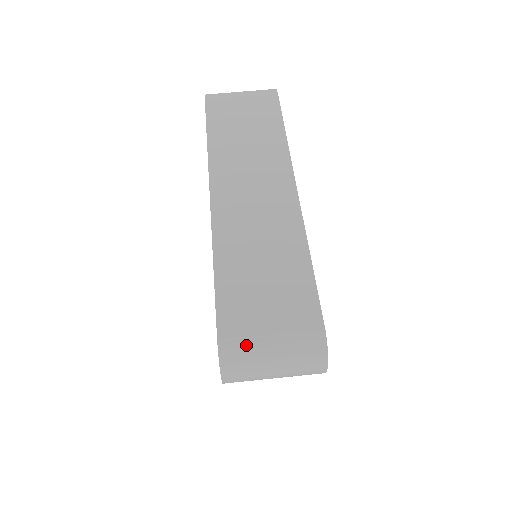
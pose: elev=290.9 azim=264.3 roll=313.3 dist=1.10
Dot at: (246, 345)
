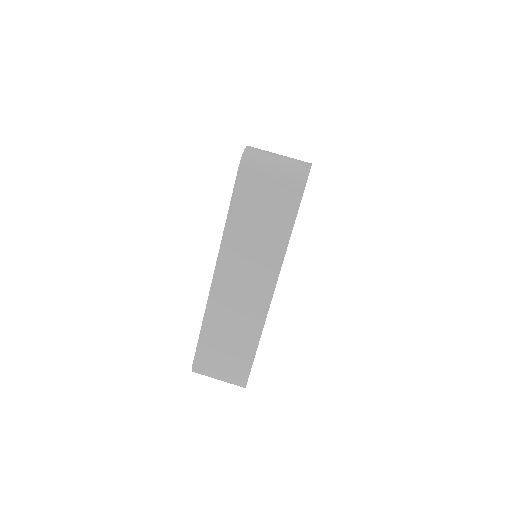
Dot at: (206, 373)
